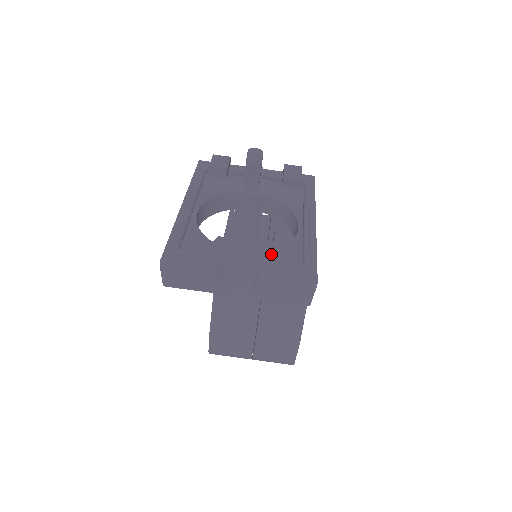
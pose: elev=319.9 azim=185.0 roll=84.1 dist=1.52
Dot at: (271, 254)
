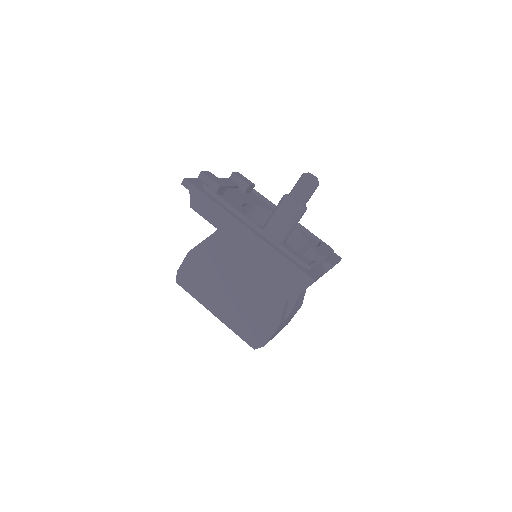
Dot at: (332, 249)
